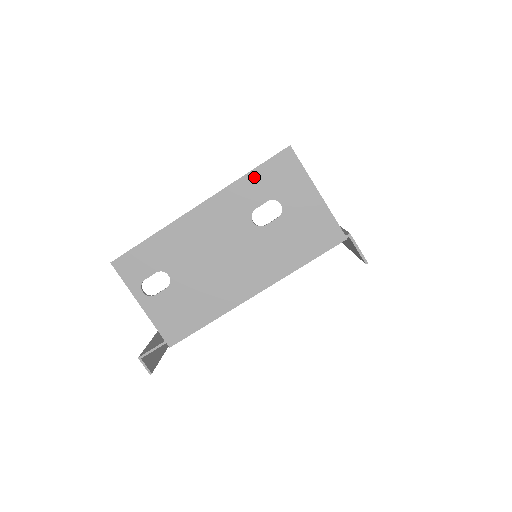
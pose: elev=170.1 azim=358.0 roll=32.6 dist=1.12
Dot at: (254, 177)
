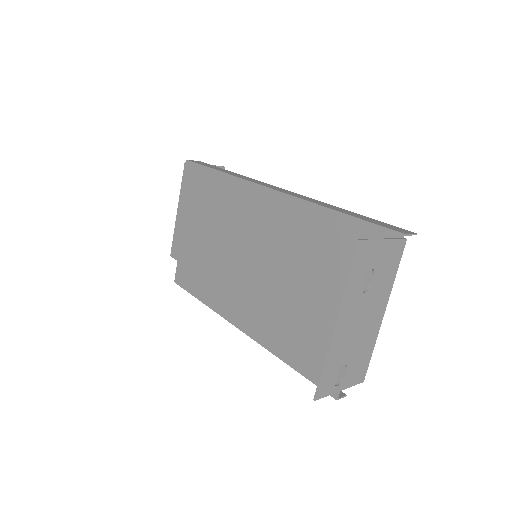
Dot at: (352, 276)
